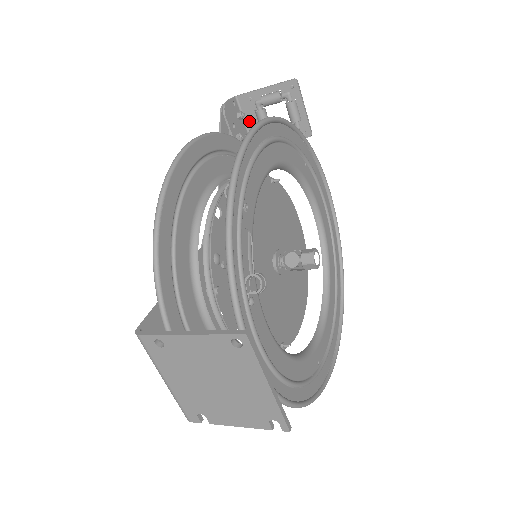
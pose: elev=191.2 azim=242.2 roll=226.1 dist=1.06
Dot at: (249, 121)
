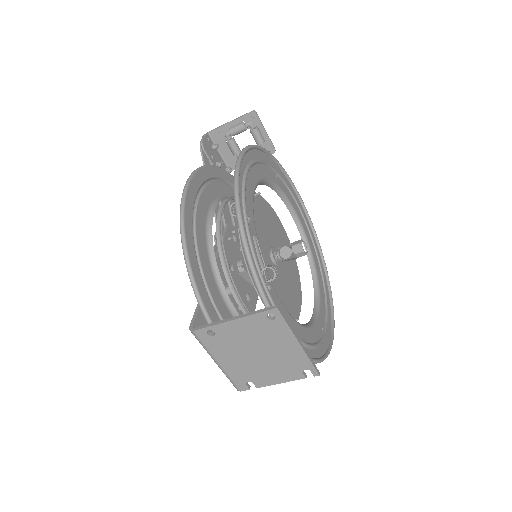
Dot at: (222, 150)
